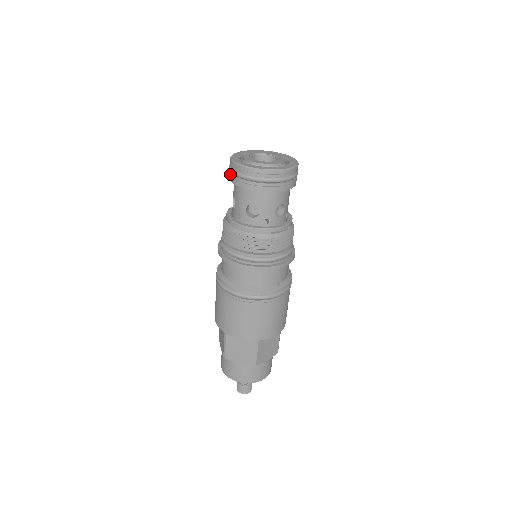
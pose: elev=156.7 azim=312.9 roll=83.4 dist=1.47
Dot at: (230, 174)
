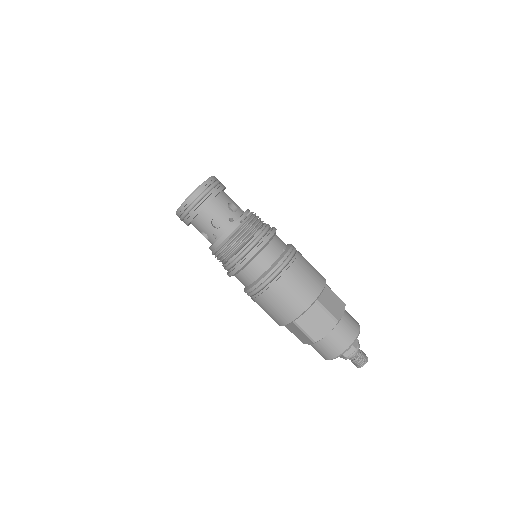
Dot at: (184, 221)
